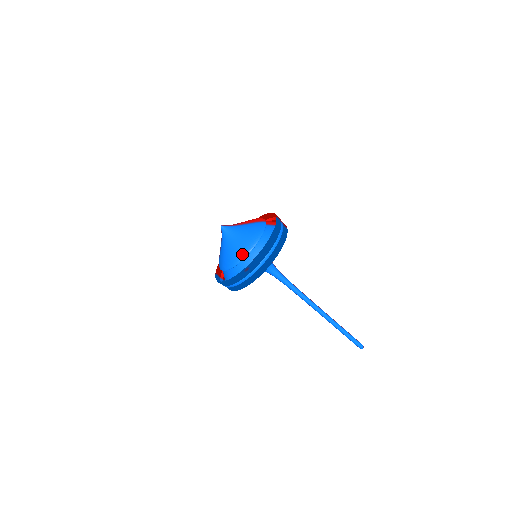
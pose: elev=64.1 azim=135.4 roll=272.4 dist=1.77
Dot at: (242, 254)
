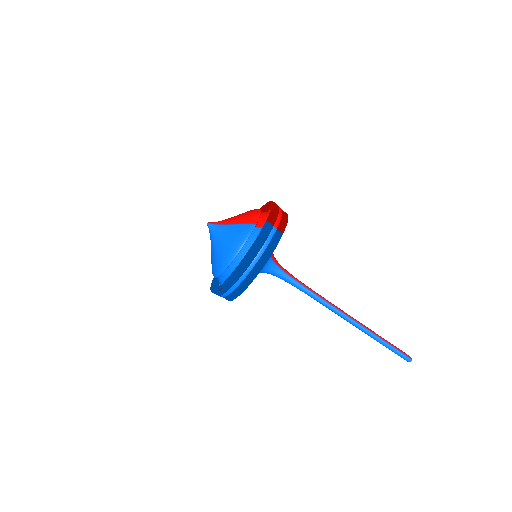
Dot at: (219, 267)
